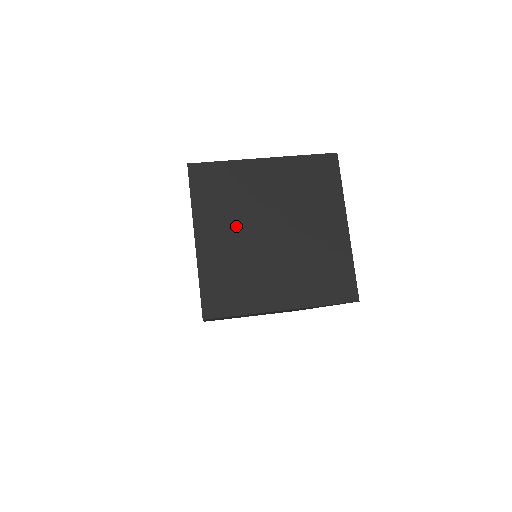
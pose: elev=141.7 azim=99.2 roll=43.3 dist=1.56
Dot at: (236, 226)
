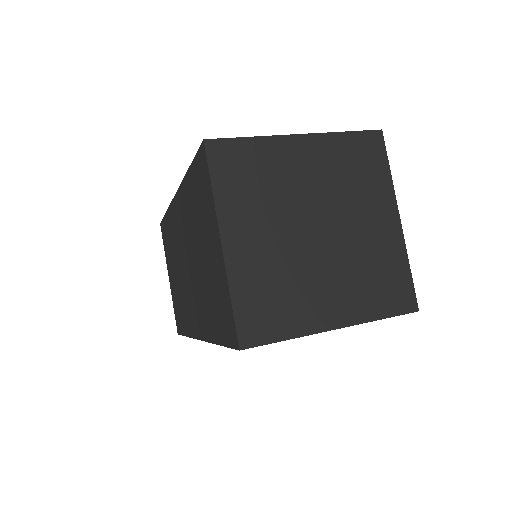
Dot at: (272, 223)
